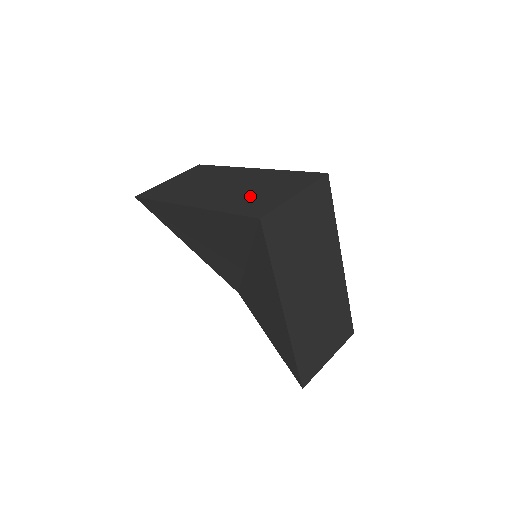
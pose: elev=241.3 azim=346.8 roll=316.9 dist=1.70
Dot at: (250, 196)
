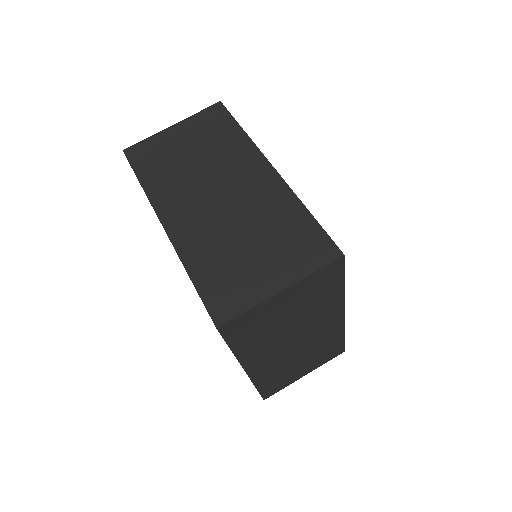
Dot at: (233, 254)
